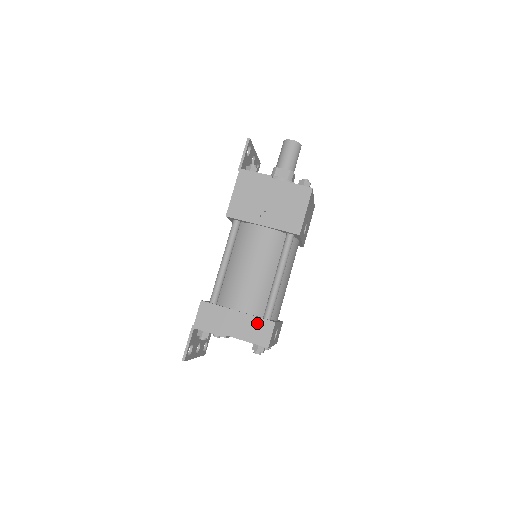
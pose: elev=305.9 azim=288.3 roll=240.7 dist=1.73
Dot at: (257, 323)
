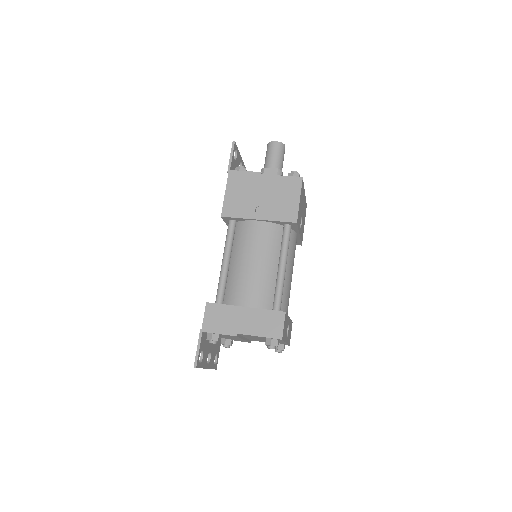
Dot at: (267, 316)
